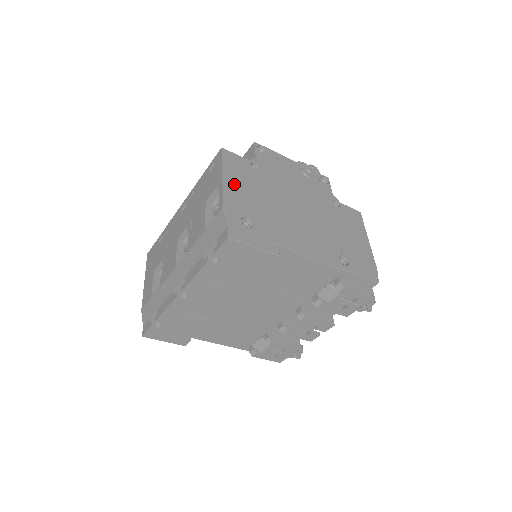
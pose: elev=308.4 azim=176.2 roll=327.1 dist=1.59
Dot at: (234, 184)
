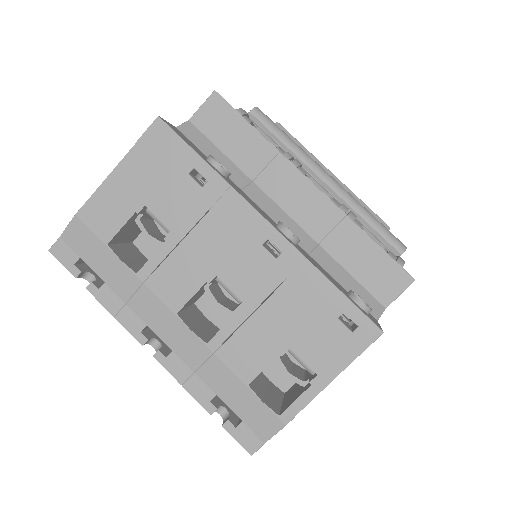
Dot at: occluded
